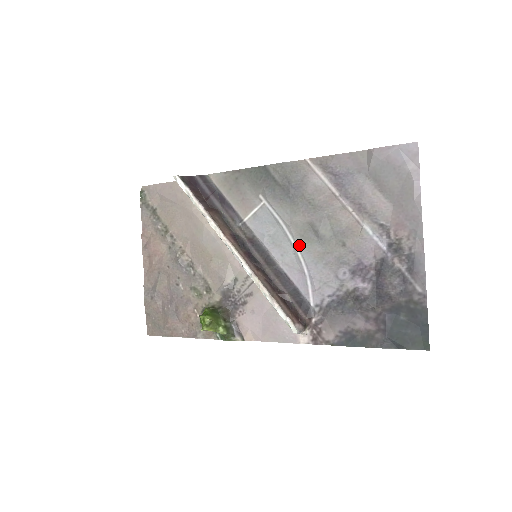
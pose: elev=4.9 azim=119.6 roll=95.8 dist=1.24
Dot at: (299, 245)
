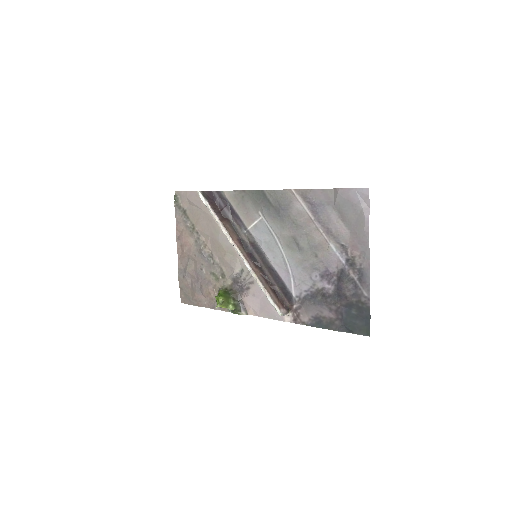
Dot at: (286, 252)
